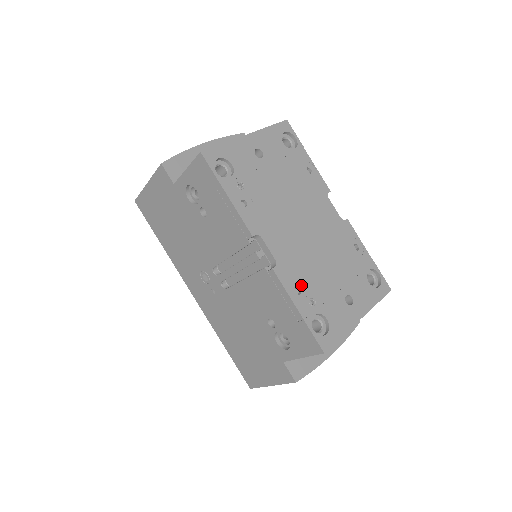
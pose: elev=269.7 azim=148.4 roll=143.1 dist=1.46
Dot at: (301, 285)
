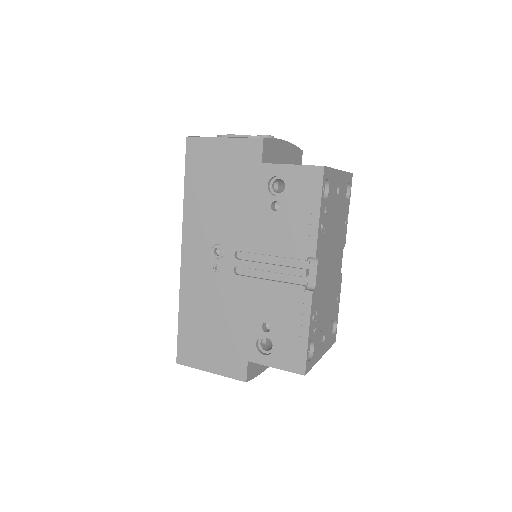
Dot at: (316, 313)
